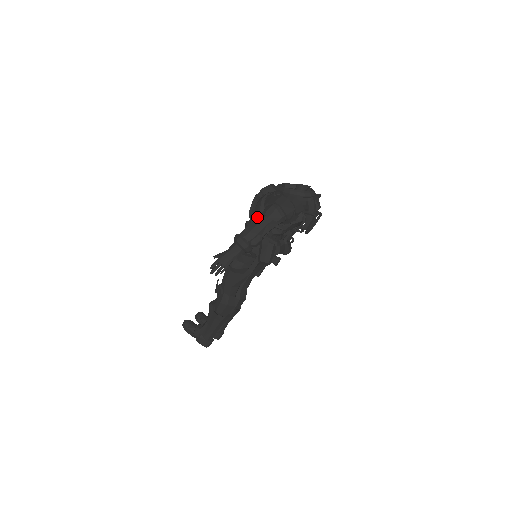
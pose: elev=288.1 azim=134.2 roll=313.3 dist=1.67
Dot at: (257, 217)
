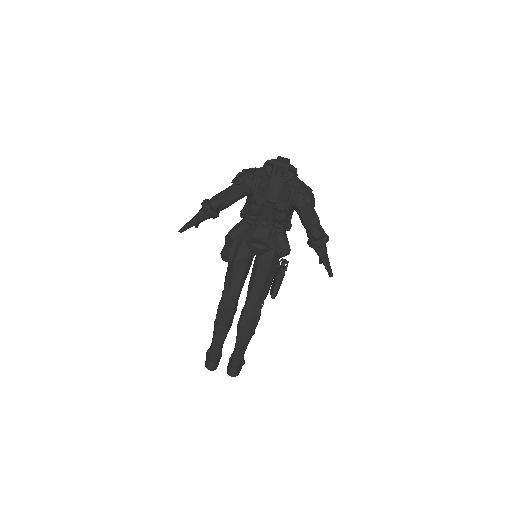
Dot at: occluded
